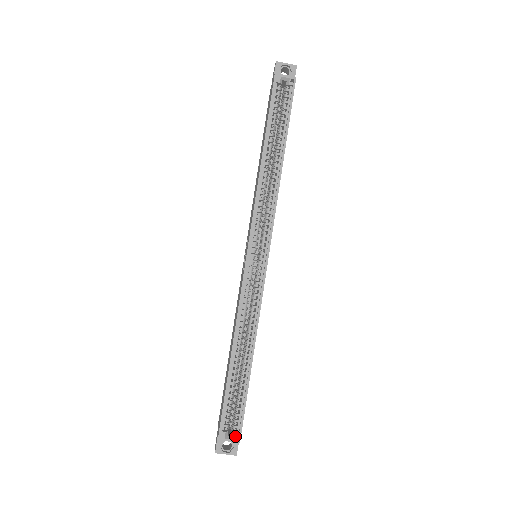
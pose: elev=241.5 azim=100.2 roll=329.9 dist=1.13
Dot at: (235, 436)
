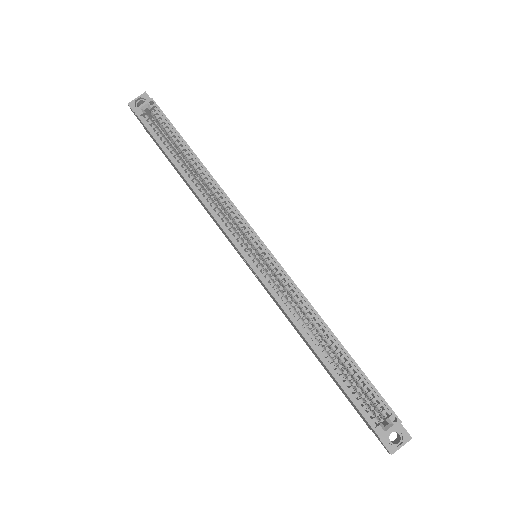
Dot at: (391, 420)
